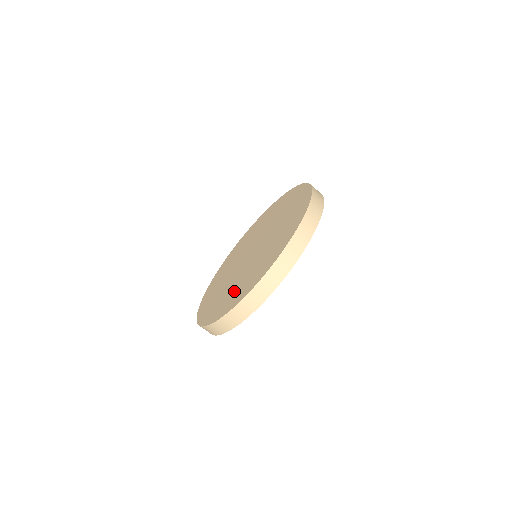
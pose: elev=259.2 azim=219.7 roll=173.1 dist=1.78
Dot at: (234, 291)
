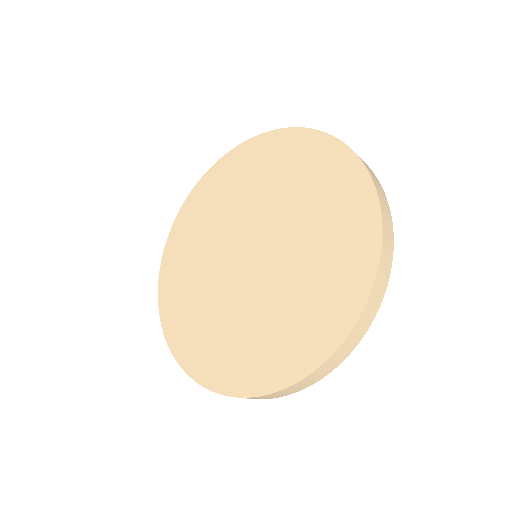
Dot at: (327, 259)
